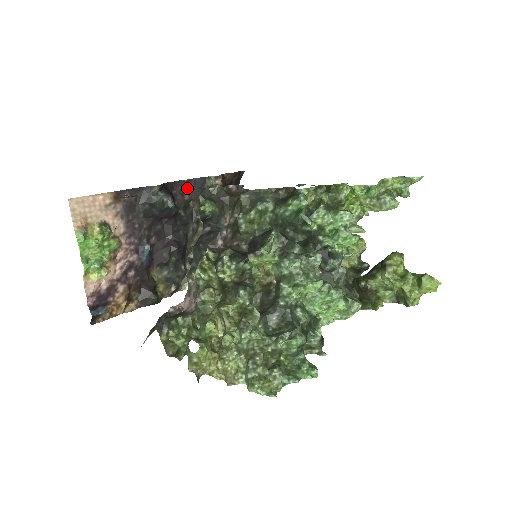
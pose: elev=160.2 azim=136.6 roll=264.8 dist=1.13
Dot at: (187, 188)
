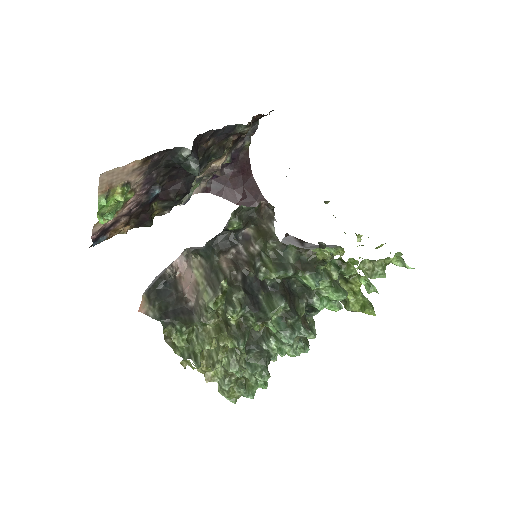
Dot at: (214, 134)
